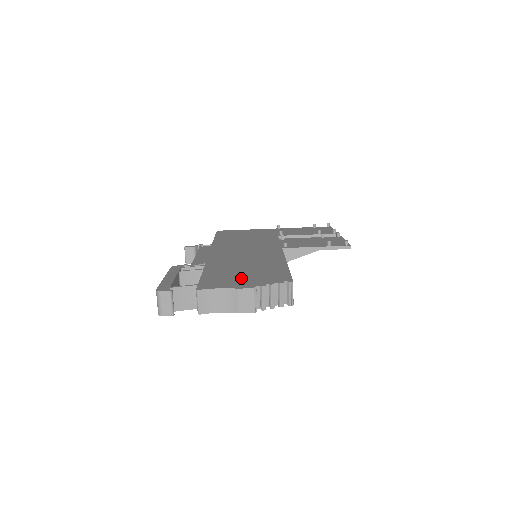
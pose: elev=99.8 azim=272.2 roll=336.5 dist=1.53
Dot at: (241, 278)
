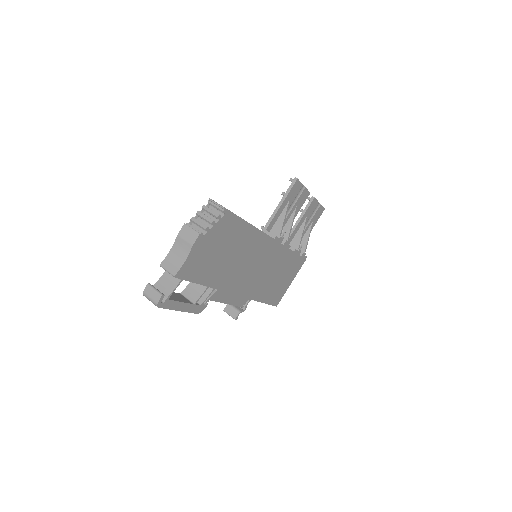
Dot at: occluded
